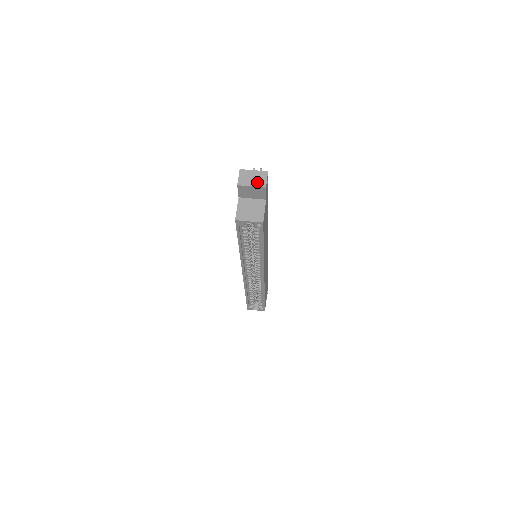
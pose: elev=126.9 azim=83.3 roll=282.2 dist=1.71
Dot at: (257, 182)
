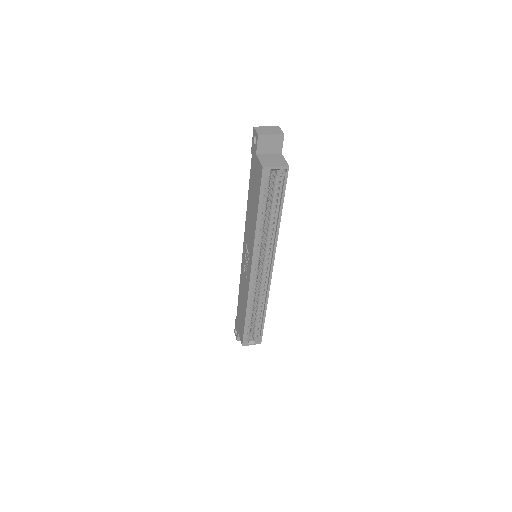
Dot at: (274, 132)
